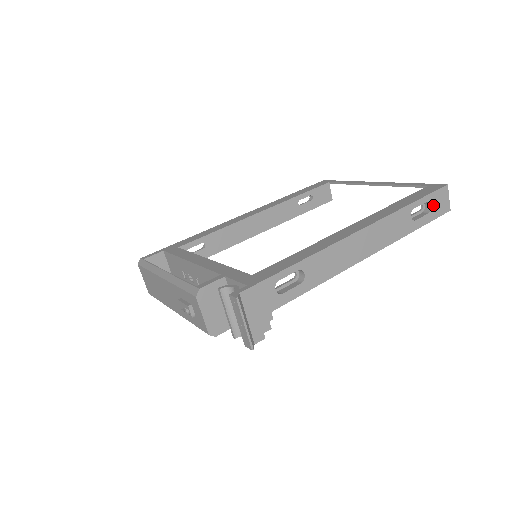
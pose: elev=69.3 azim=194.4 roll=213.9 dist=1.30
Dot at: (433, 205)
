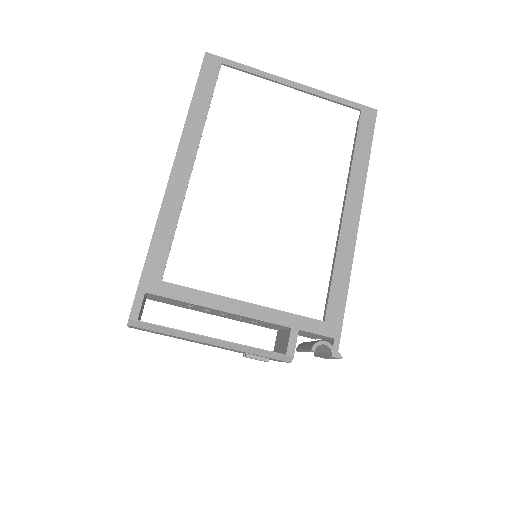
Dot at: occluded
